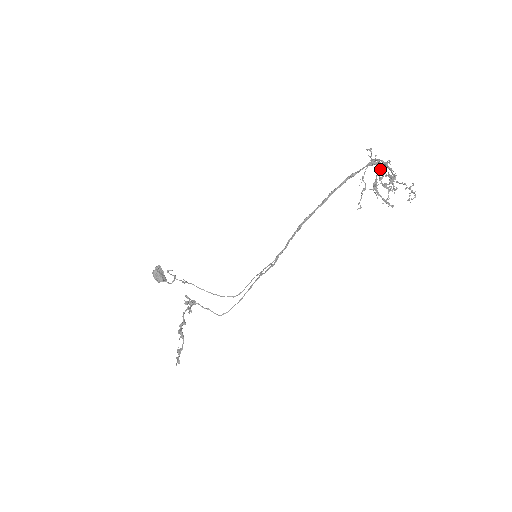
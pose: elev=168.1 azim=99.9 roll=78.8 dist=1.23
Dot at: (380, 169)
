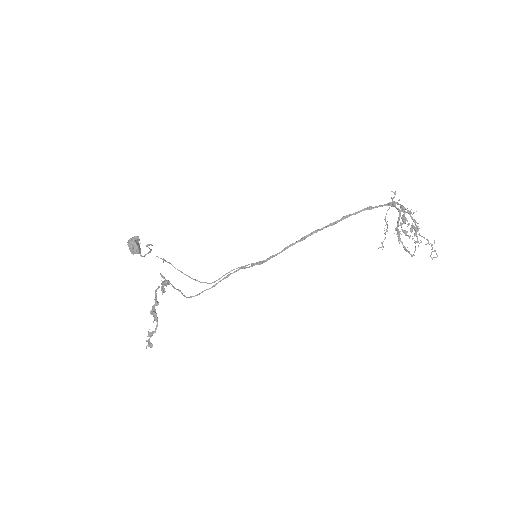
Dot at: occluded
